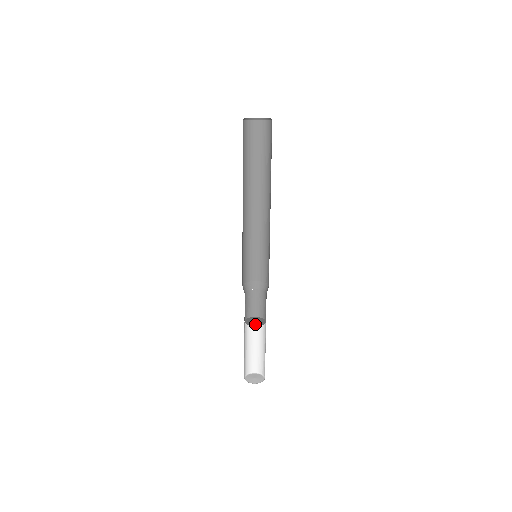
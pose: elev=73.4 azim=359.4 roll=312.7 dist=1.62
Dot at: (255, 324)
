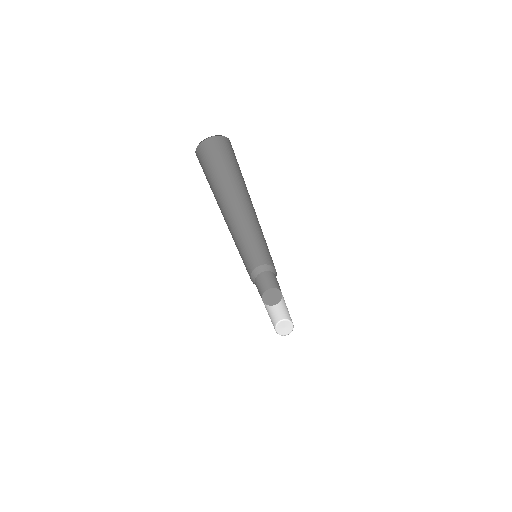
Dot at: (270, 302)
